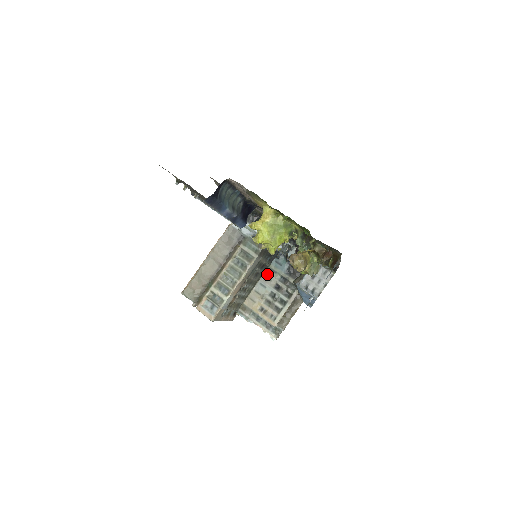
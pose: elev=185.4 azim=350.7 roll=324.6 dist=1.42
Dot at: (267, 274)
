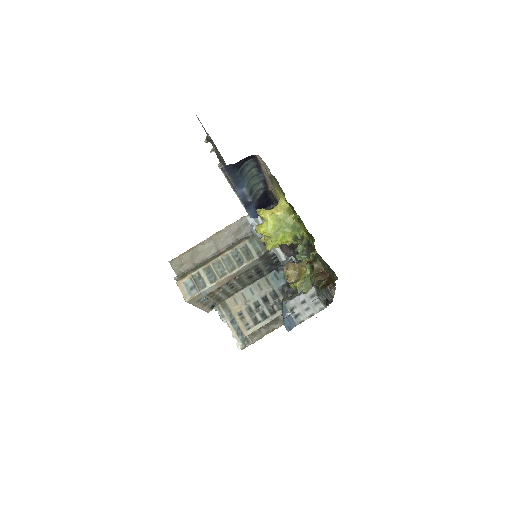
Dot at: (261, 282)
